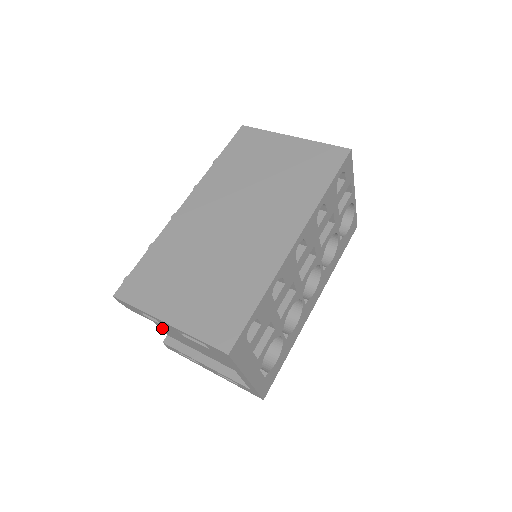
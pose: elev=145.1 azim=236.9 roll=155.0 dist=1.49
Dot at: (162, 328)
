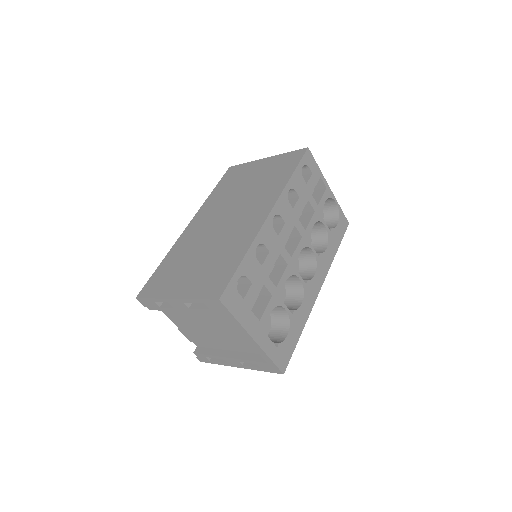
Dot at: (188, 336)
